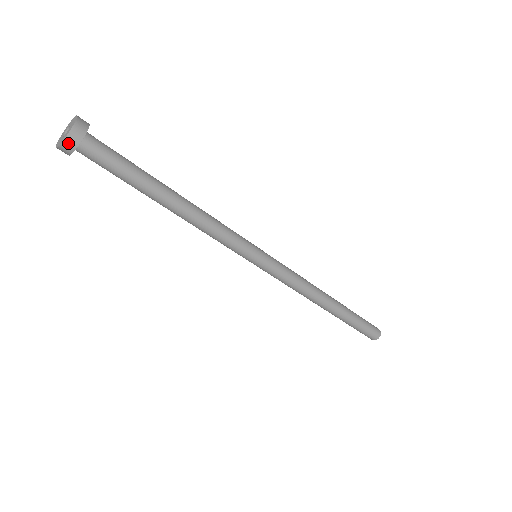
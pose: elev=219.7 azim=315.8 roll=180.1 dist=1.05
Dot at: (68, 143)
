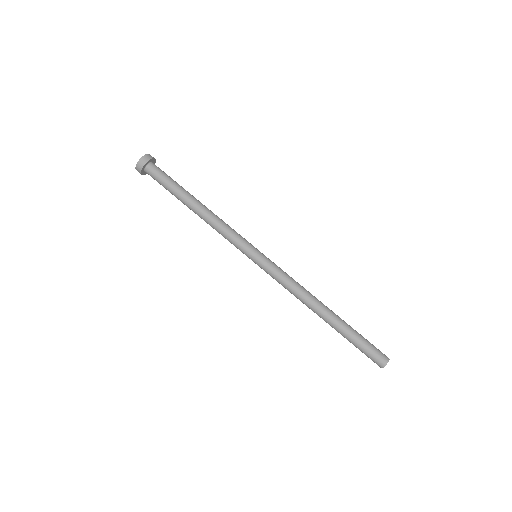
Dot at: (142, 160)
